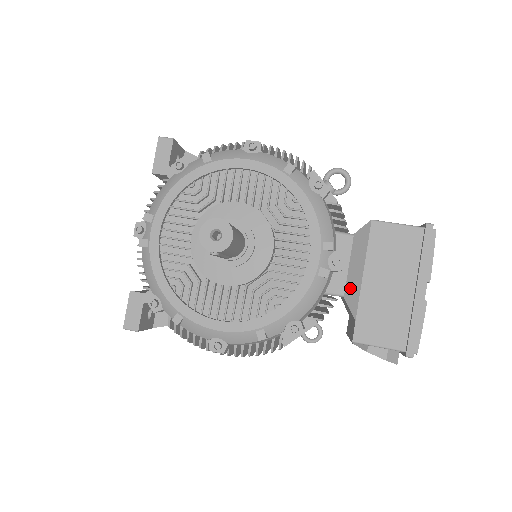
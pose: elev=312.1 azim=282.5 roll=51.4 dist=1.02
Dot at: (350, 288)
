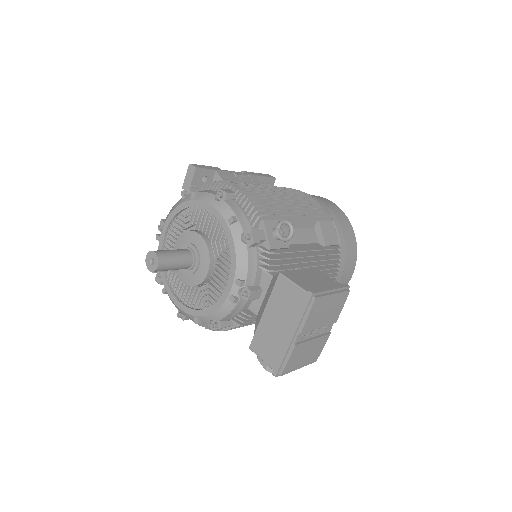
Dot at: (259, 313)
